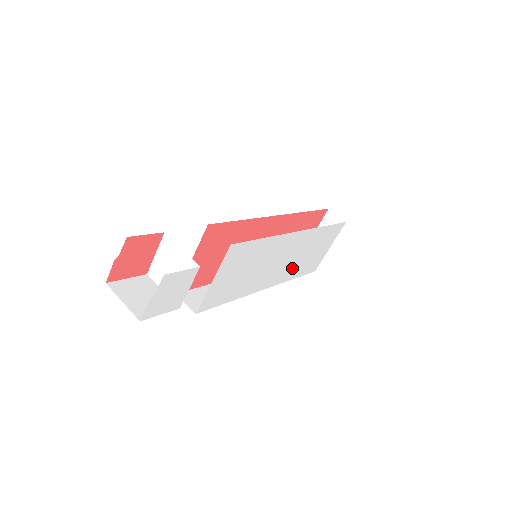
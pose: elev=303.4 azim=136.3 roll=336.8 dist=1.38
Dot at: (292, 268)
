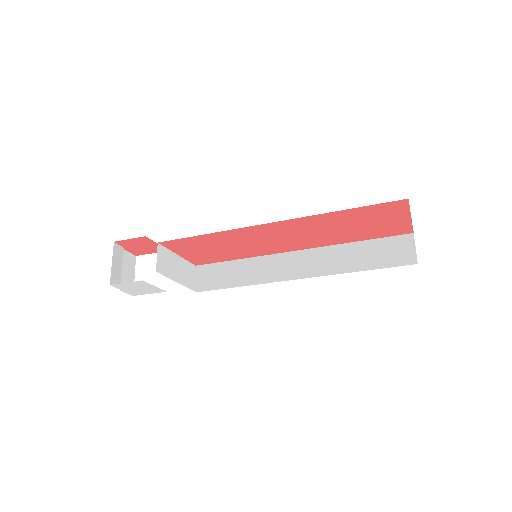
Dot at: (330, 268)
